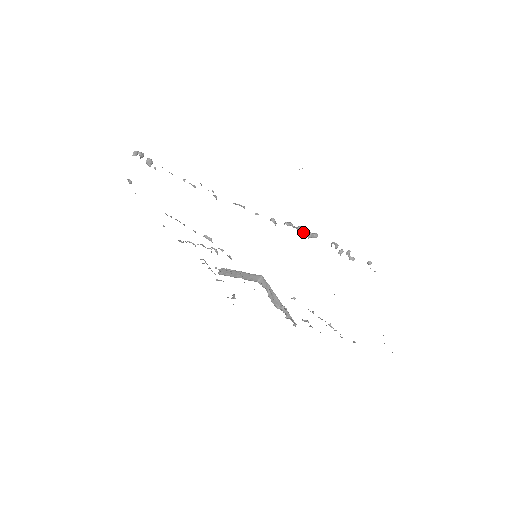
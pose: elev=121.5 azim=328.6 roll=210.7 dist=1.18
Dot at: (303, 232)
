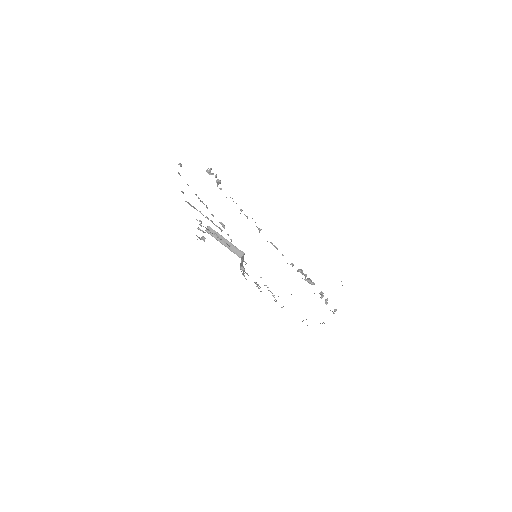
Dot at: (308, 280)
